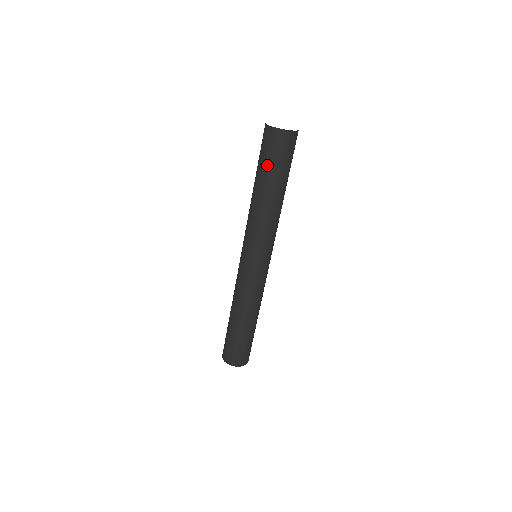
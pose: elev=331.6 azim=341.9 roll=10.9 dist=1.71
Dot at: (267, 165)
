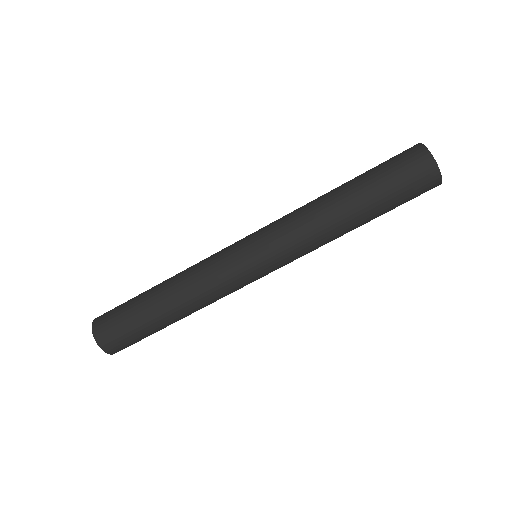
Dot at: (378, 174)
